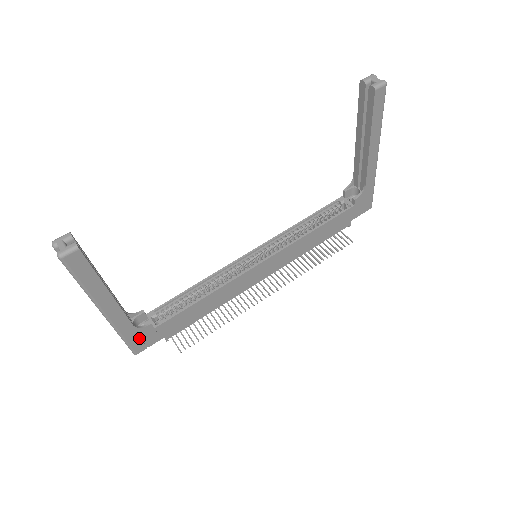
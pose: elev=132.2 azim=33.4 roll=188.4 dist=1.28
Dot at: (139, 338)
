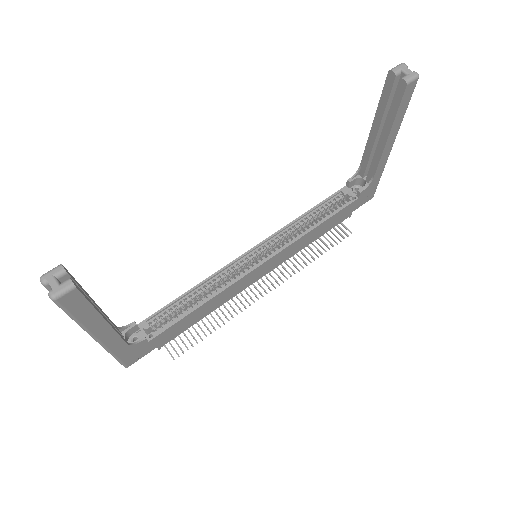
Dot at: (132, 353)
